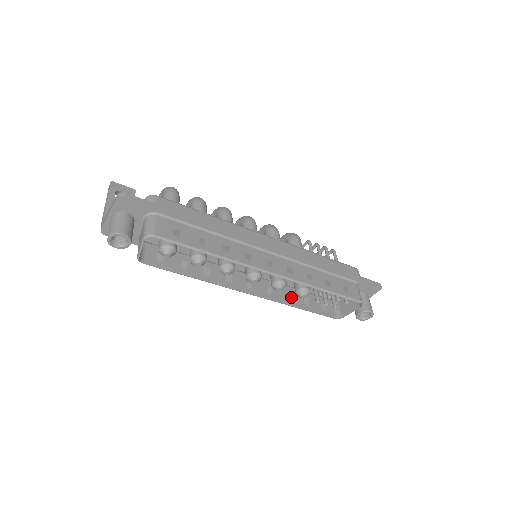
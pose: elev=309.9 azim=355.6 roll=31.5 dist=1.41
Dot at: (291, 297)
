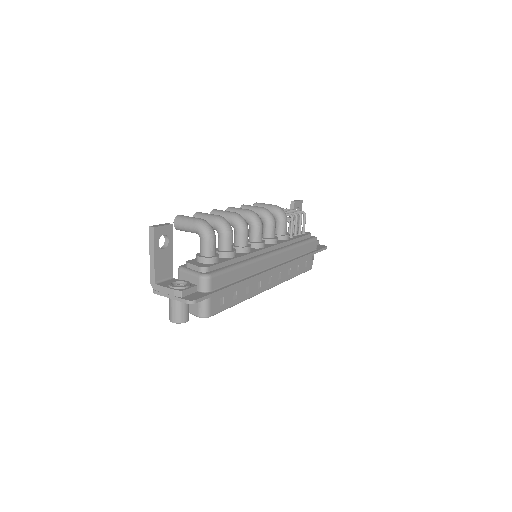
Dot at: occluded
